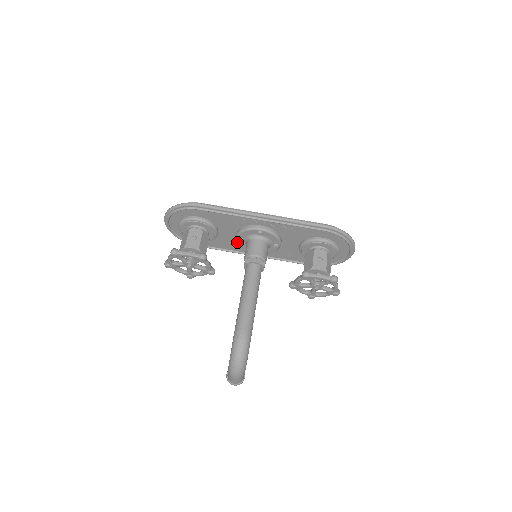
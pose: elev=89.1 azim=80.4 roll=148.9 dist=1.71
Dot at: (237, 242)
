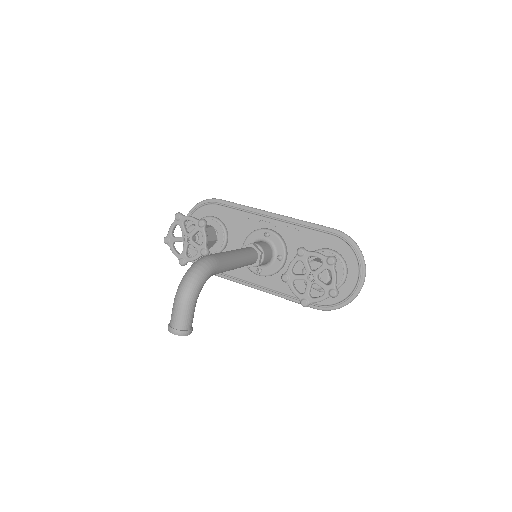
Dot at: occluded
